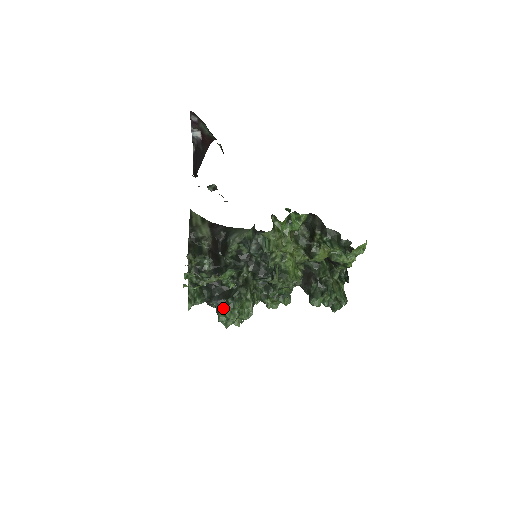
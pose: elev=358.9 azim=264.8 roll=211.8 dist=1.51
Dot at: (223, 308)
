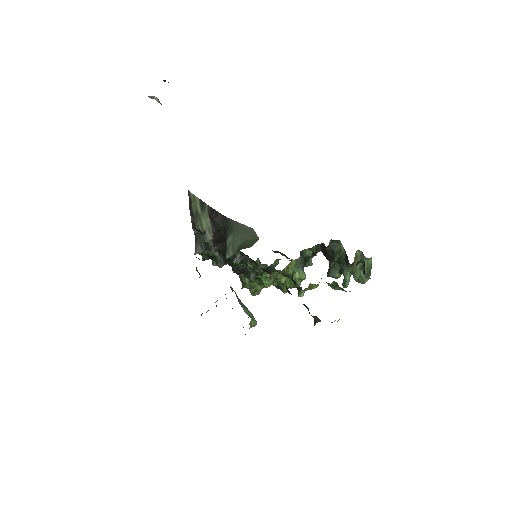
Dot at: occluded
